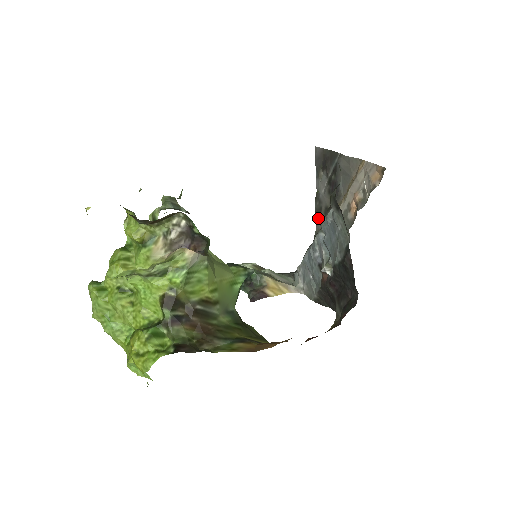
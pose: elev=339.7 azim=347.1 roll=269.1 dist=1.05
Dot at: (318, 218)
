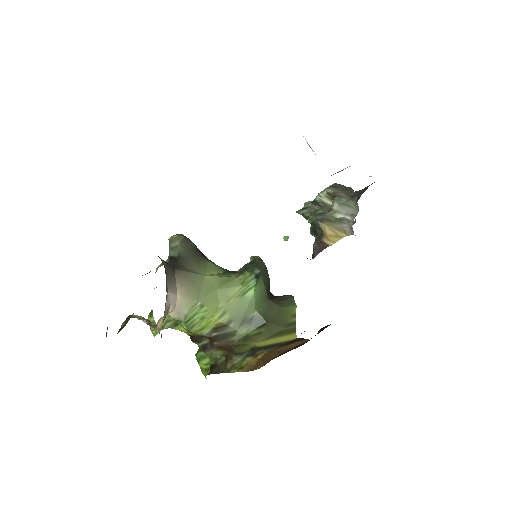
Dot at: occluded
